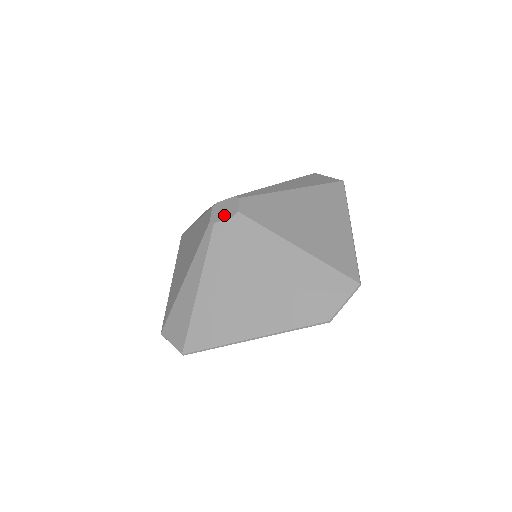
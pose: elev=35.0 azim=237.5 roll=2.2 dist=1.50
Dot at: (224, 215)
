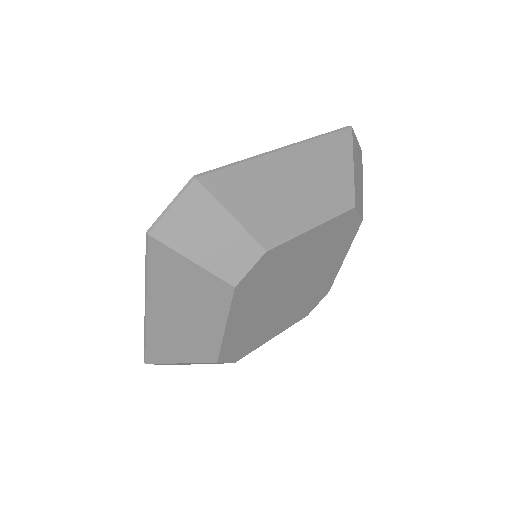
Dot at: occluded
